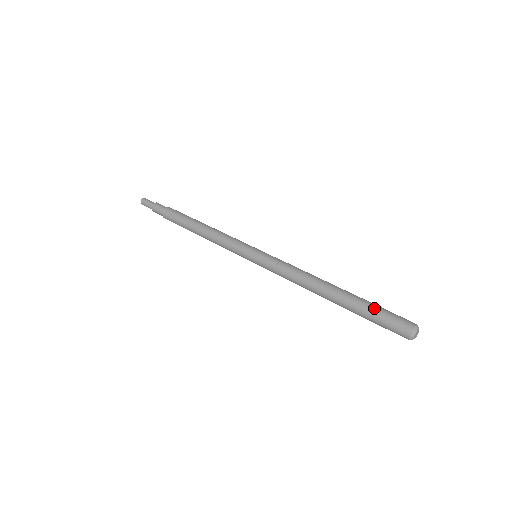
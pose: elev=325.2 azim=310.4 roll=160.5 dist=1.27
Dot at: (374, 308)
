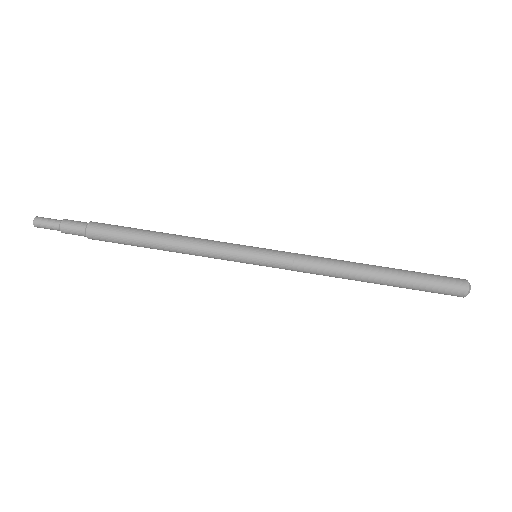
Dot at: (423, 275)
